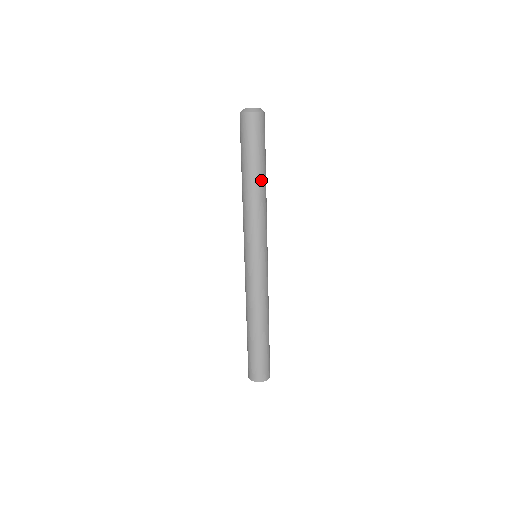
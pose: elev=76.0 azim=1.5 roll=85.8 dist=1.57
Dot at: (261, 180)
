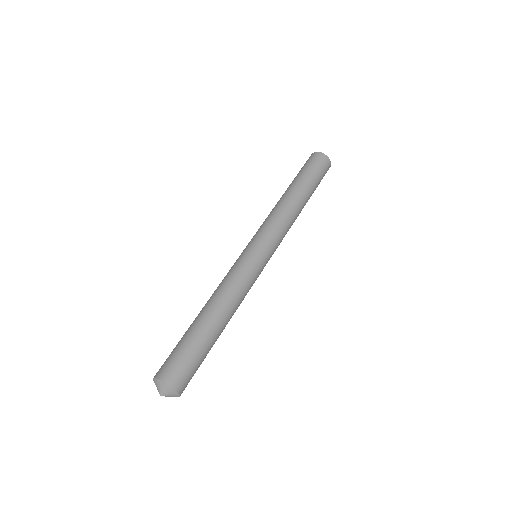
Dot at: (305, 203)
